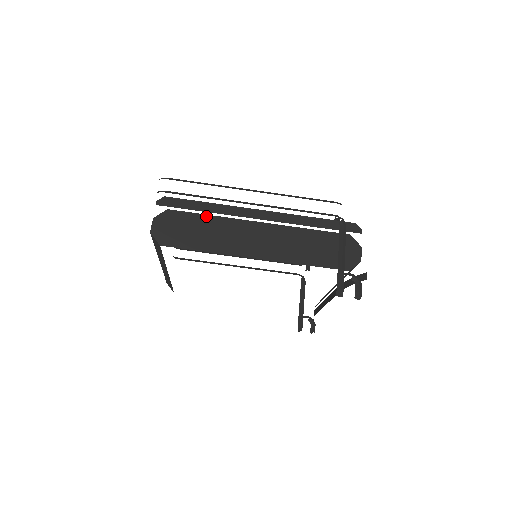
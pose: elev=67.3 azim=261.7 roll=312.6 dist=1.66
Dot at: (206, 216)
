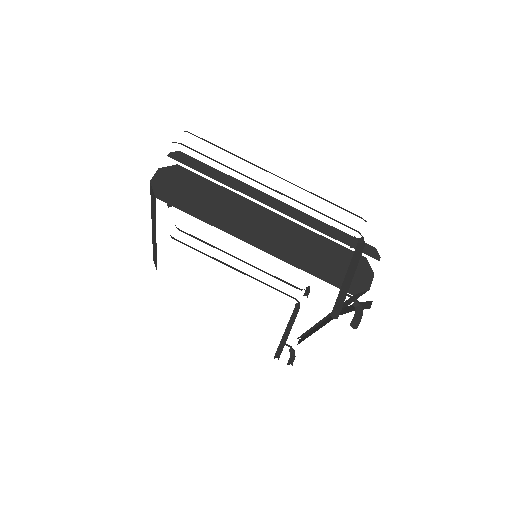
Dot at: (216, 185)
